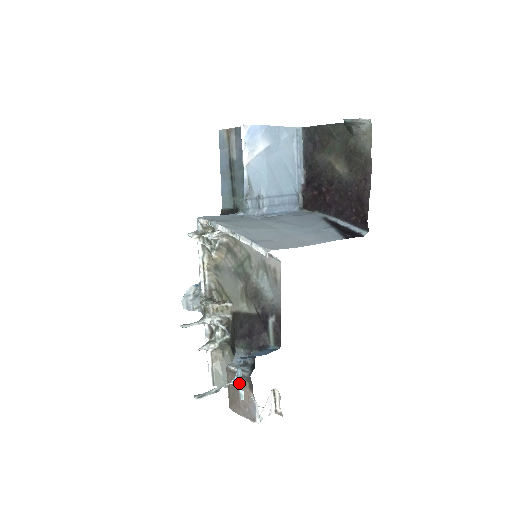
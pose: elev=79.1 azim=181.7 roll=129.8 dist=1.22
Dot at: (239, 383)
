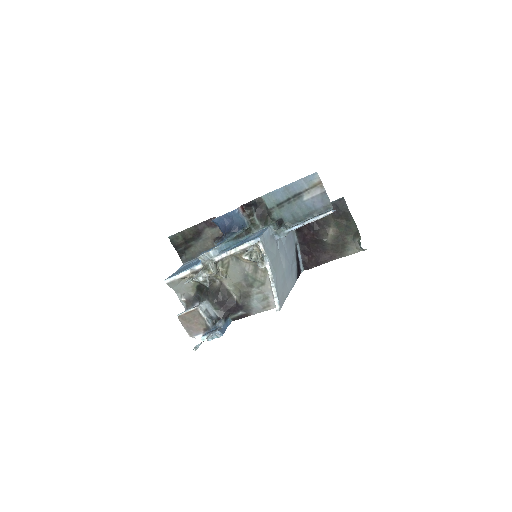
Dot at: (200, 322)
